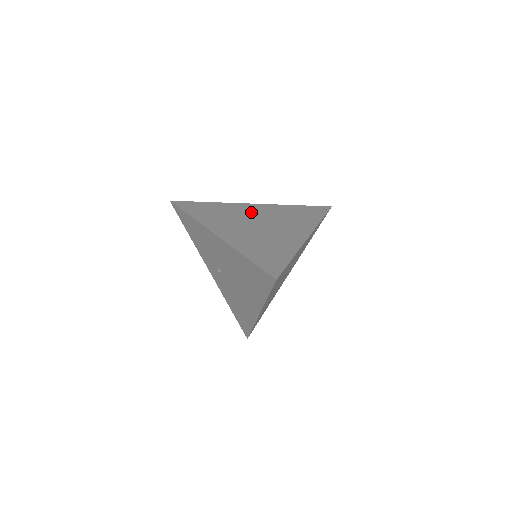
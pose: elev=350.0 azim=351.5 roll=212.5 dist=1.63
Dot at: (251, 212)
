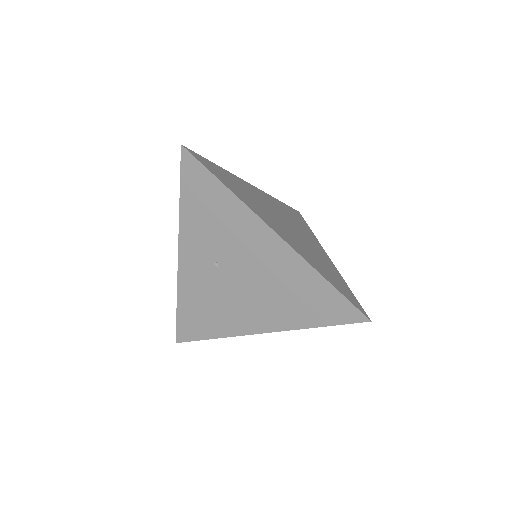
Dot at: (264, 200)
